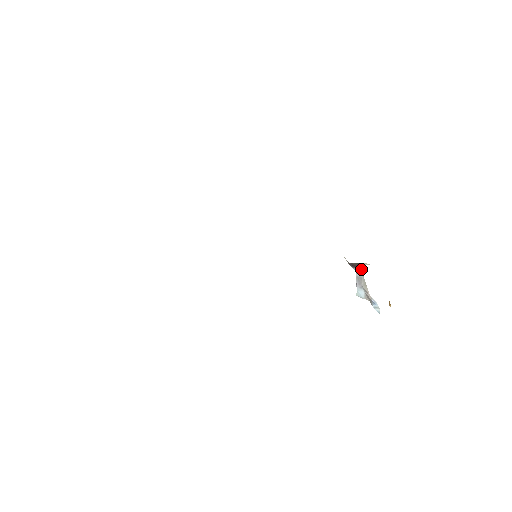
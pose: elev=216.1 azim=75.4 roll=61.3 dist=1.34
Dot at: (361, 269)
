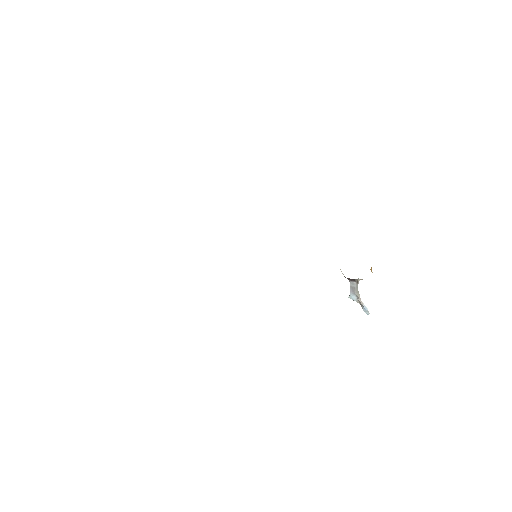
Dot at: (356, 282)
